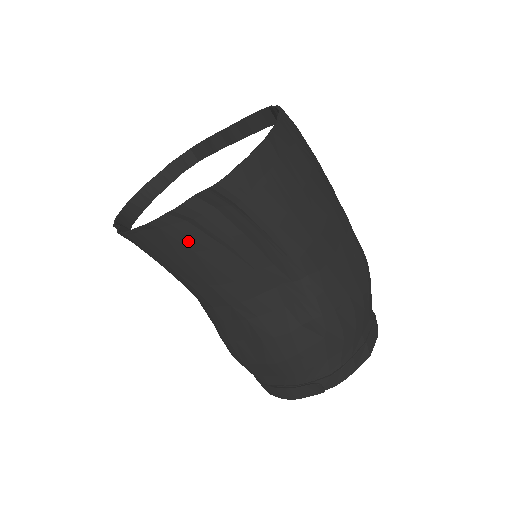
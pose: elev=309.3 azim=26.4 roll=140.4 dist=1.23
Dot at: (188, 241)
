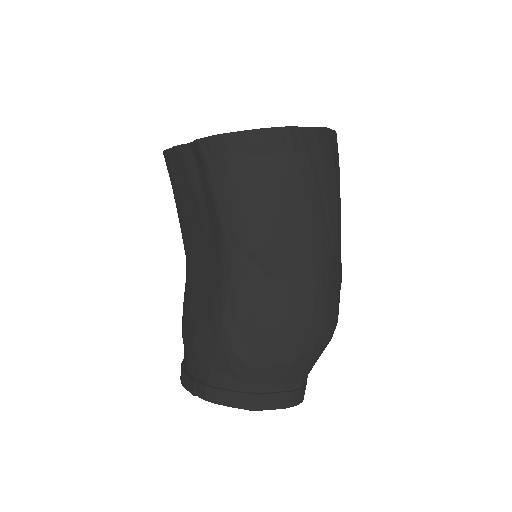
Dot at: (178, 181)
